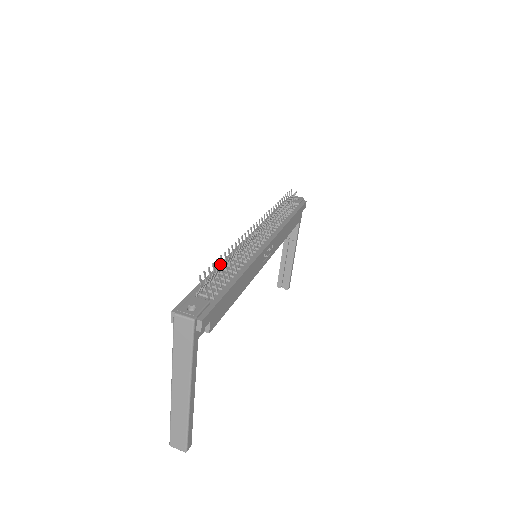
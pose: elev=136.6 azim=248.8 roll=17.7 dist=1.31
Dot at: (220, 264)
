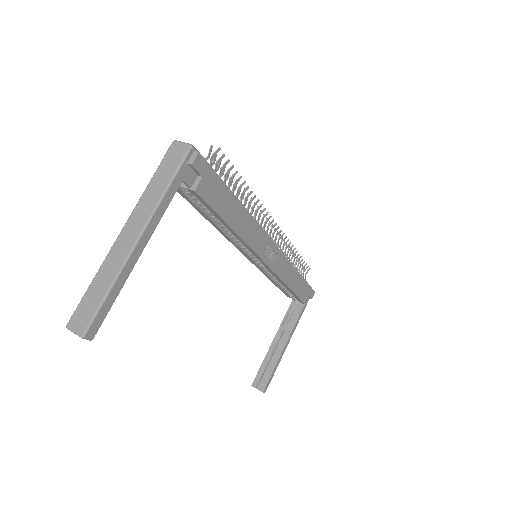
Dot at: occluded
